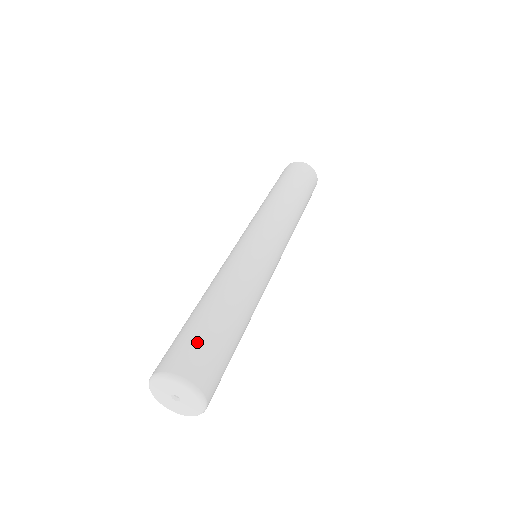
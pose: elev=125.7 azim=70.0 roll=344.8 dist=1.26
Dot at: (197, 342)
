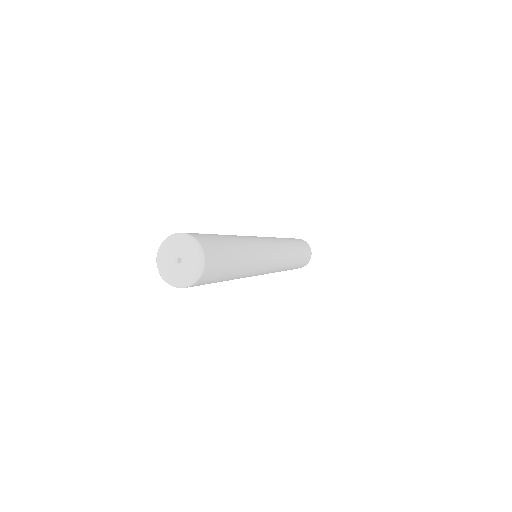
Dot at: (203, 234)
